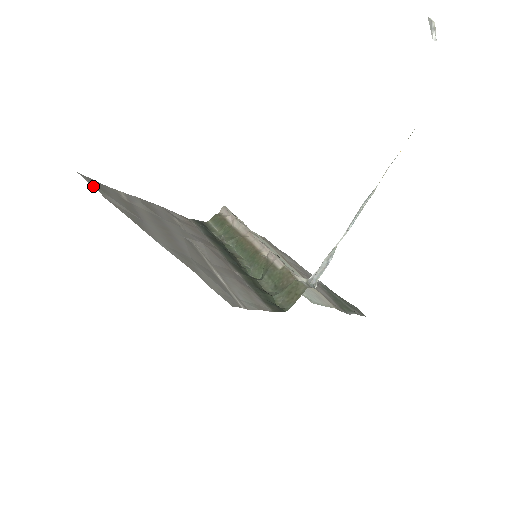
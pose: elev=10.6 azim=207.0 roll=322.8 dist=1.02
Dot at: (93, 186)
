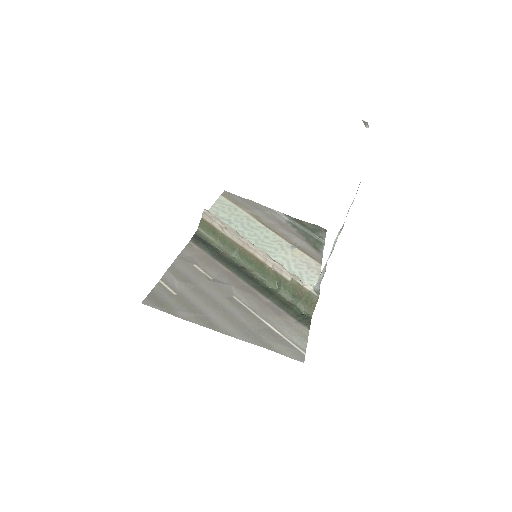
Dot at: occluded
